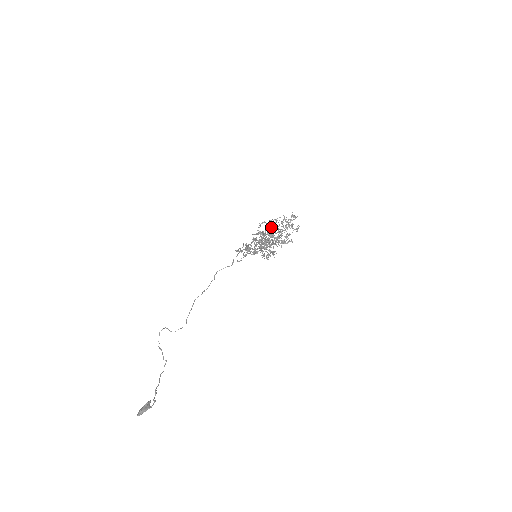
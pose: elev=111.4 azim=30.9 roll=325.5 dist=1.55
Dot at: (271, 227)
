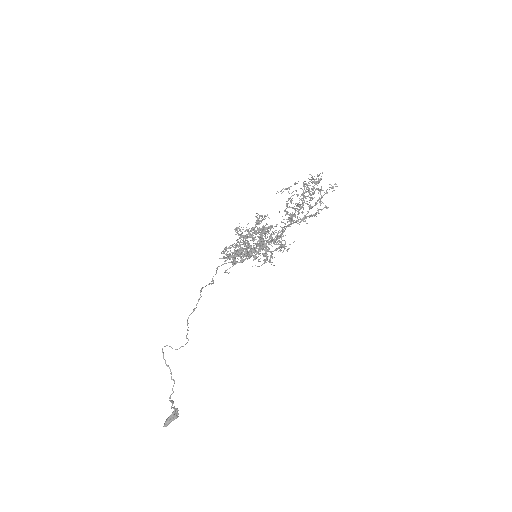
Dot at: occluded
